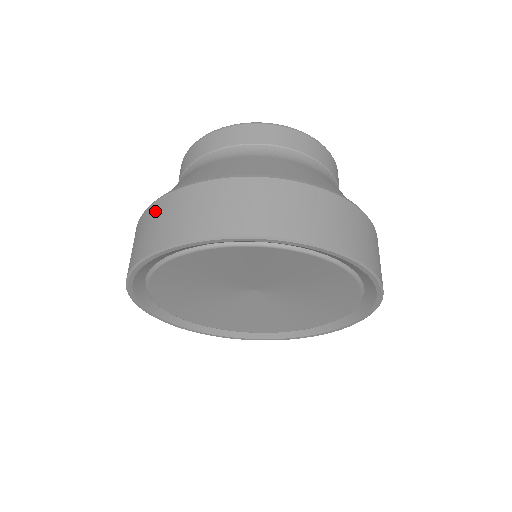
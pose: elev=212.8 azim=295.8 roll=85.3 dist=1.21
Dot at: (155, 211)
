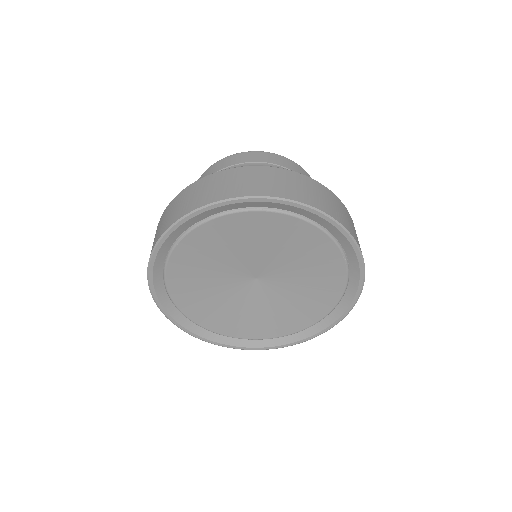
Dot at: (157, 228)
